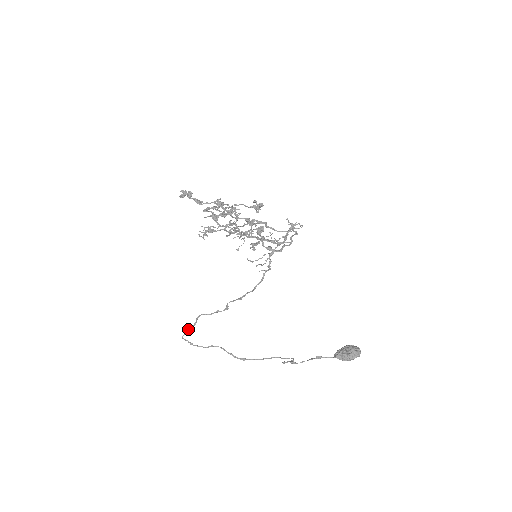
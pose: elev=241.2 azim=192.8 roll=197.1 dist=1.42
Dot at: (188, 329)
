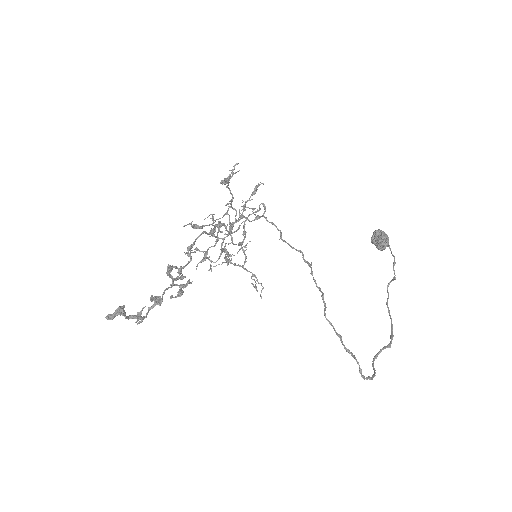
Dot at: (345, 348)
